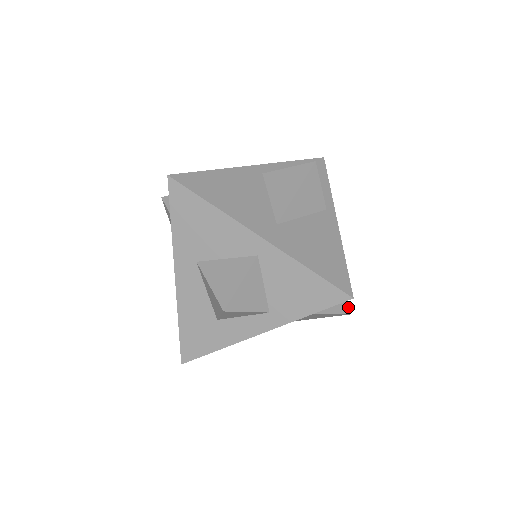
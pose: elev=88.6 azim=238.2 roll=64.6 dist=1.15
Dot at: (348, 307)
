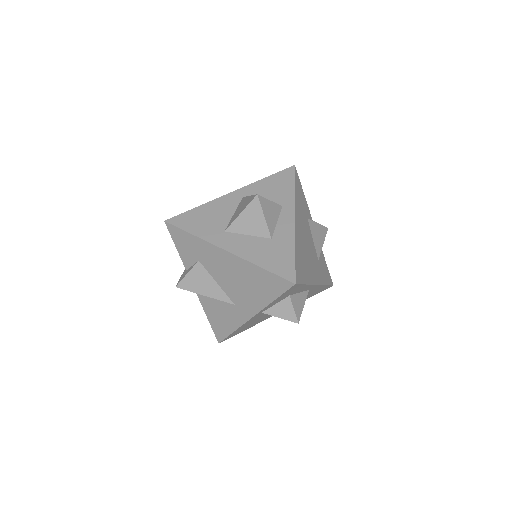
Dot at: occluded
